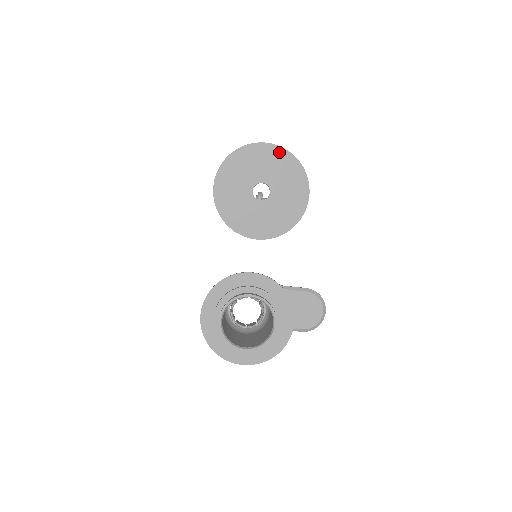
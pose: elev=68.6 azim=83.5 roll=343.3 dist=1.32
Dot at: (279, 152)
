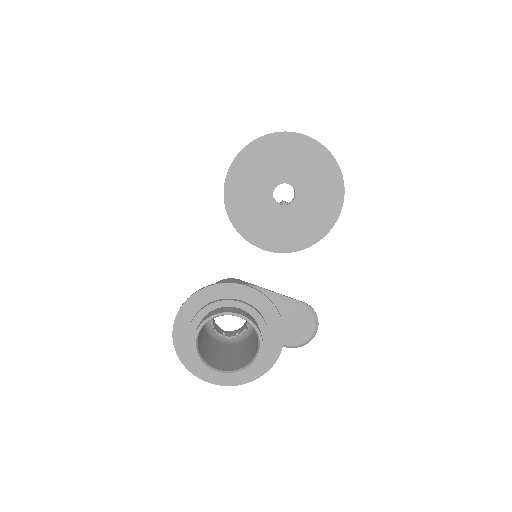
Dot at: (319, 151)
